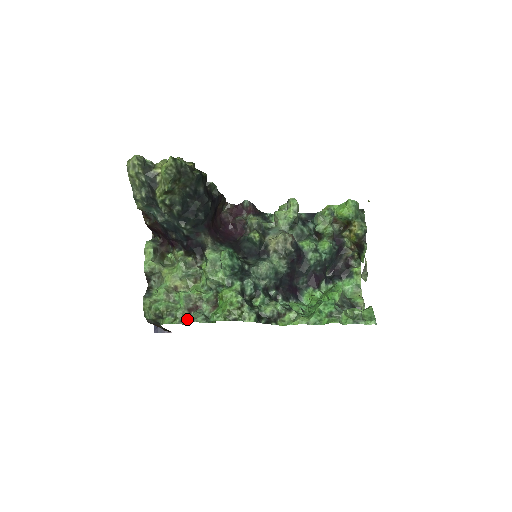
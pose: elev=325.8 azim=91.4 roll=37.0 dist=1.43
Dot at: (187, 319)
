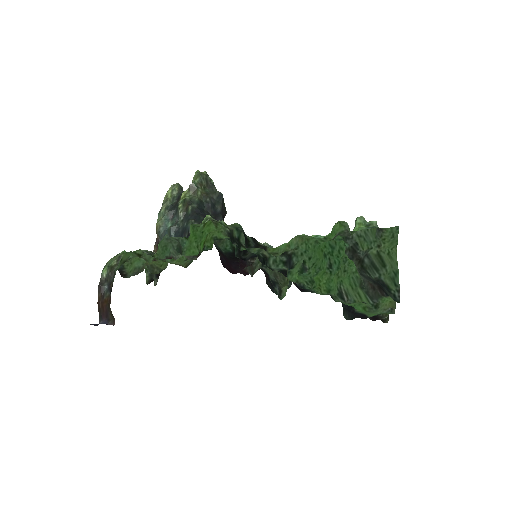
Dot at: (154, 256)
